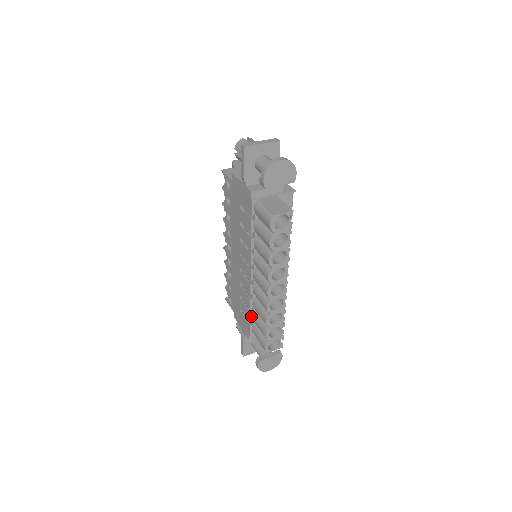
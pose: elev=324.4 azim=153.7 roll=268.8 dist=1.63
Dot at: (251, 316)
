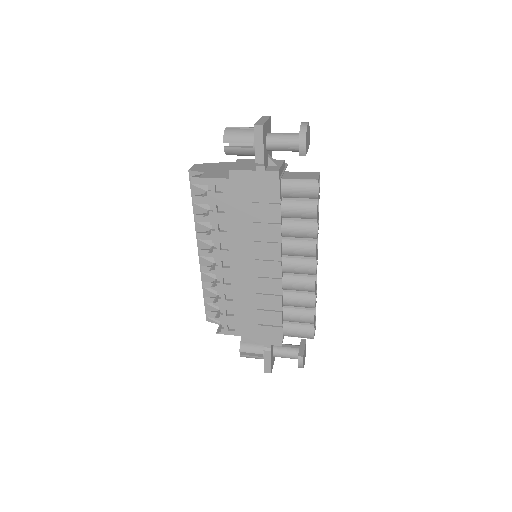
Dot at: (282, 316)
